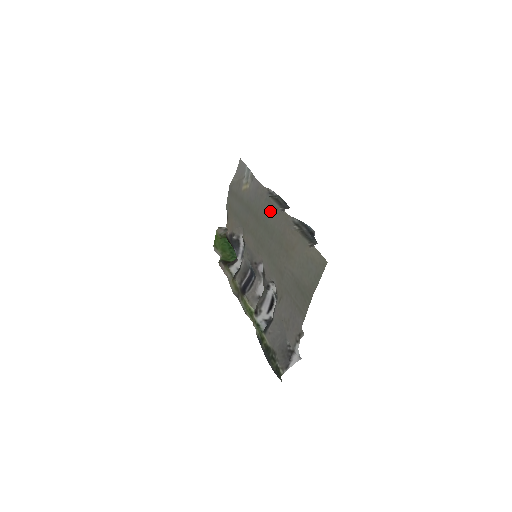
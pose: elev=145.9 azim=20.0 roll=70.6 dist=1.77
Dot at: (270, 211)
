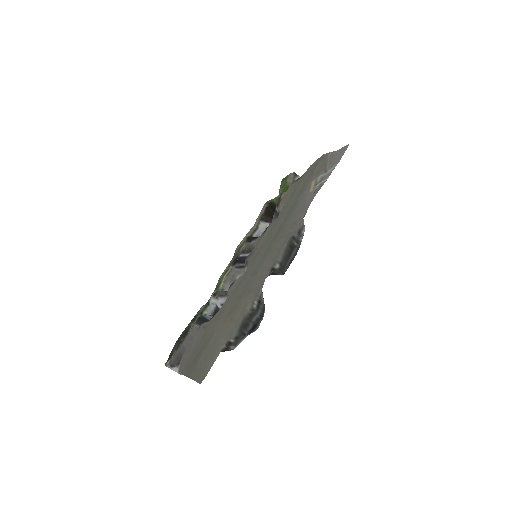
Dot at: (275, 252)
